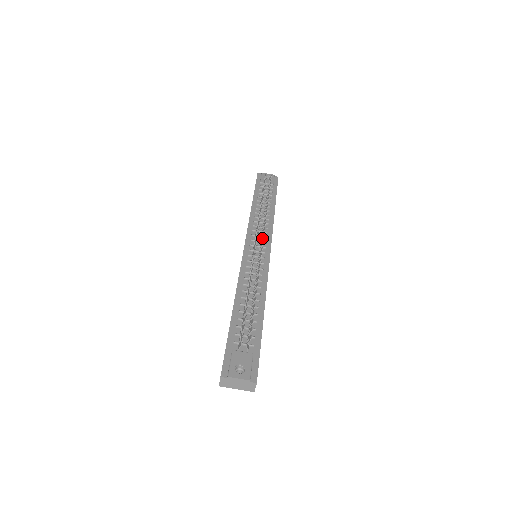
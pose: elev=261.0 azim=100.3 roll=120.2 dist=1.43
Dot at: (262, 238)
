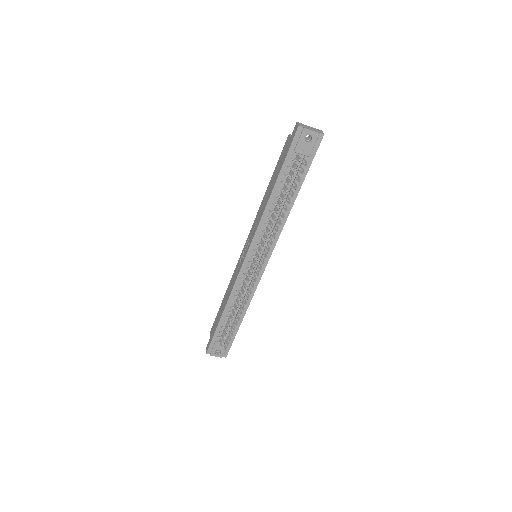
Dot at: (260, 266)
